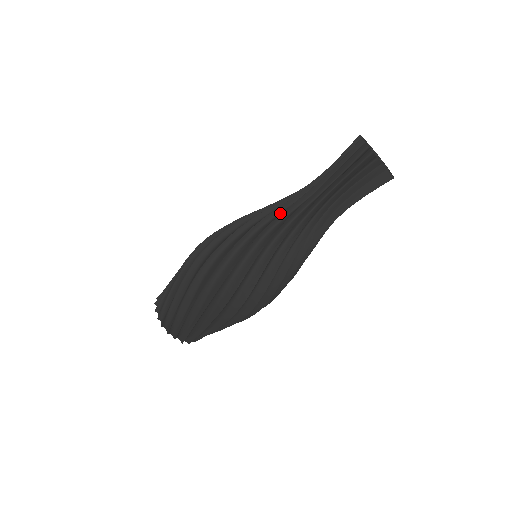
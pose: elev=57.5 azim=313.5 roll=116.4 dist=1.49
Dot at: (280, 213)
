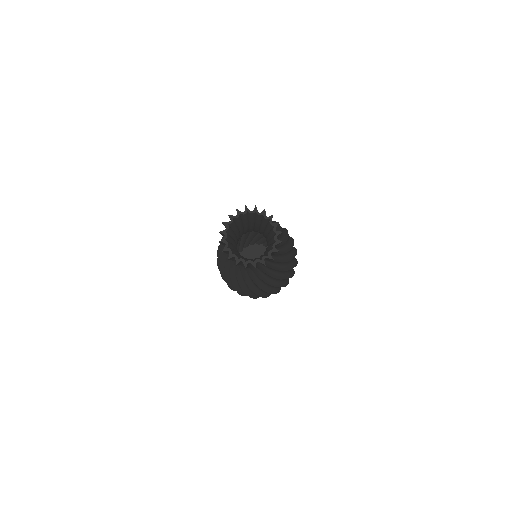
Dot at: occluded
